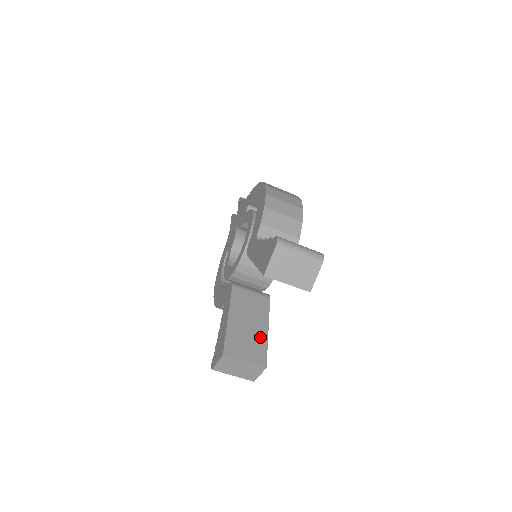
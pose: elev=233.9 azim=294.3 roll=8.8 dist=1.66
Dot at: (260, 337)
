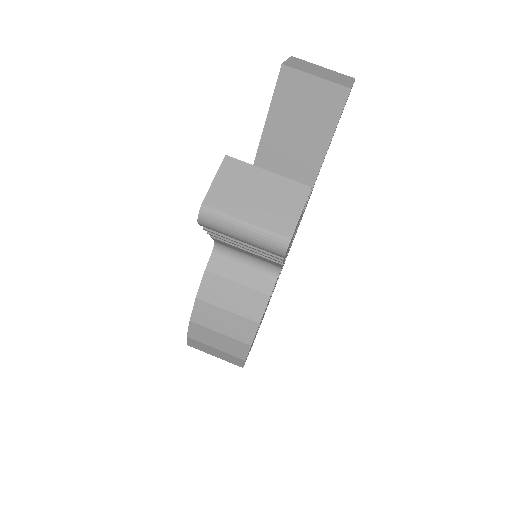
Dot at: occluded
